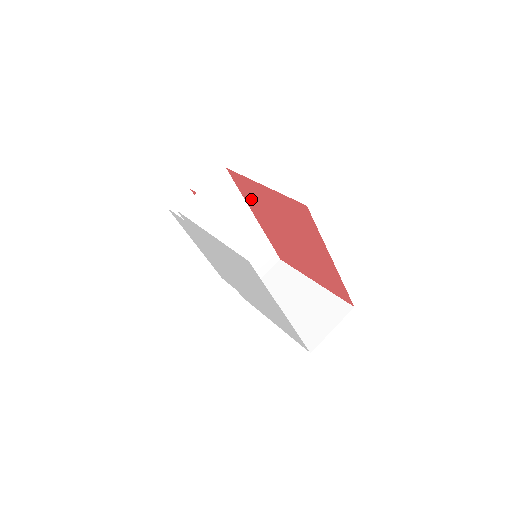
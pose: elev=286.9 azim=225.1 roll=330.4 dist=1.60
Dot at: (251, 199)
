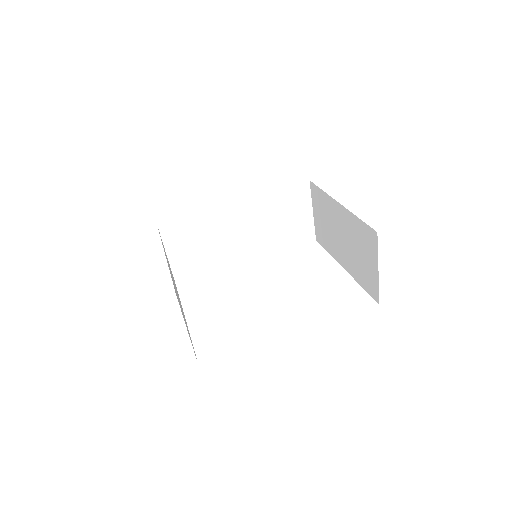
Dot at: occluded
